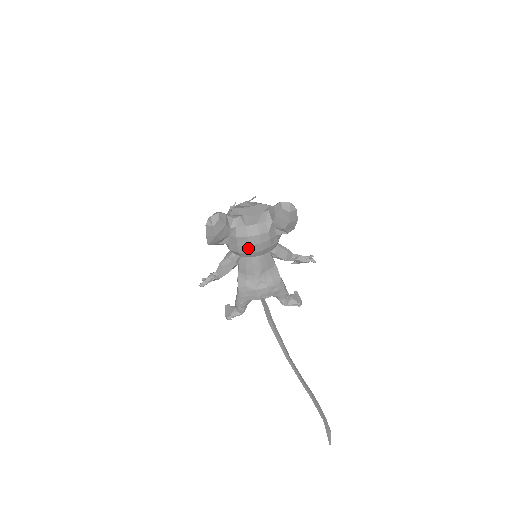
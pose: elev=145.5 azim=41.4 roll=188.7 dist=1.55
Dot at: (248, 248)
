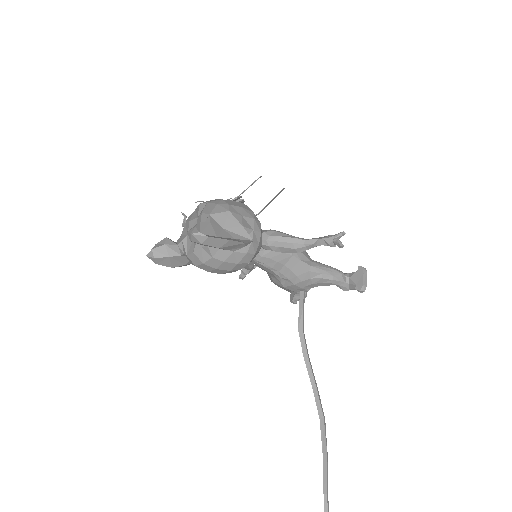
Dot at: (212, 272)
